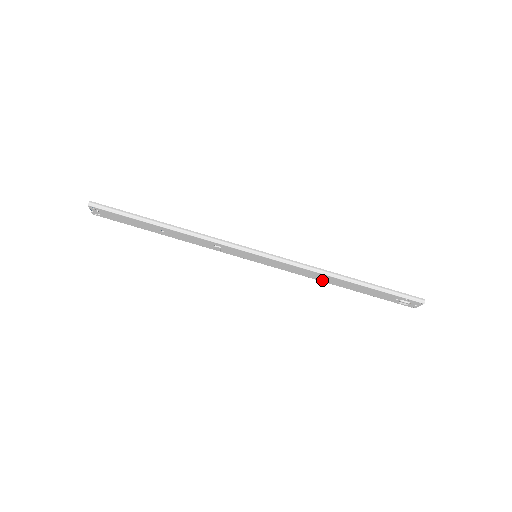
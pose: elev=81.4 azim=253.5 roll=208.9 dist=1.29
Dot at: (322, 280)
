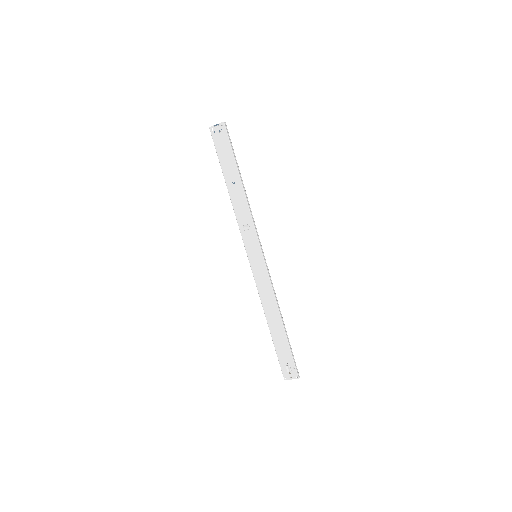
Dot at: (266, 310)
